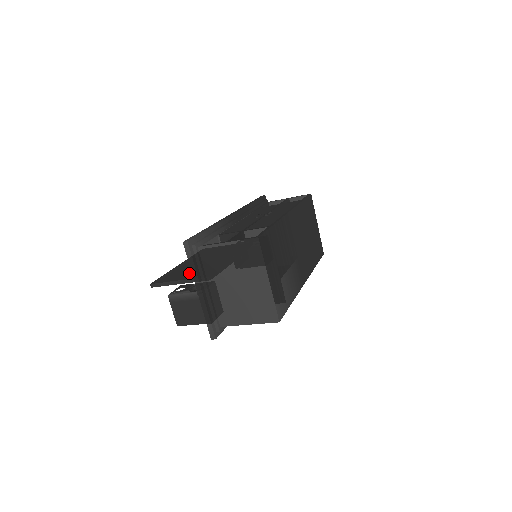
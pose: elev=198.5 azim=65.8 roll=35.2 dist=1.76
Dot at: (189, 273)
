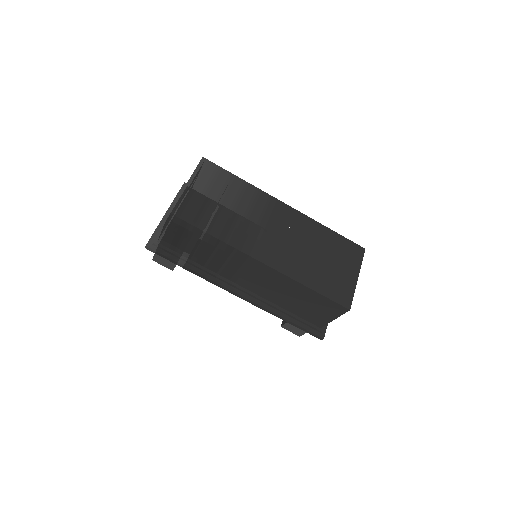
Dot at: occluded
